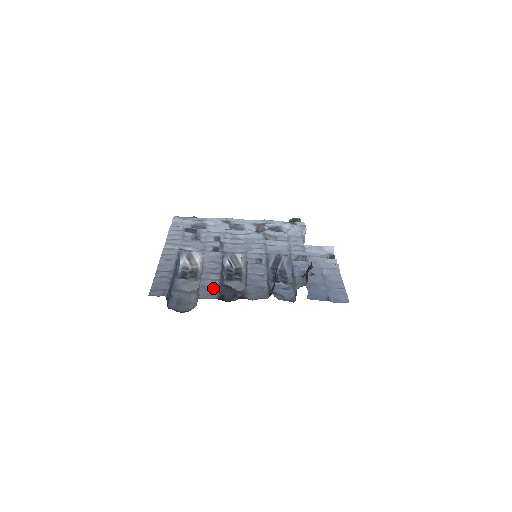
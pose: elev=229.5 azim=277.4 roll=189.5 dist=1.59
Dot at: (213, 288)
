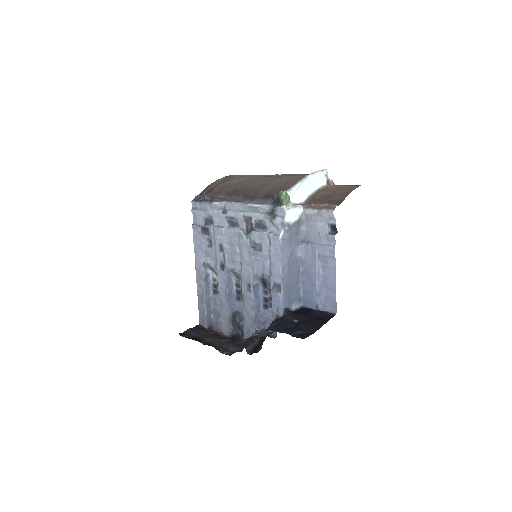
Dot at: (226, 321)
